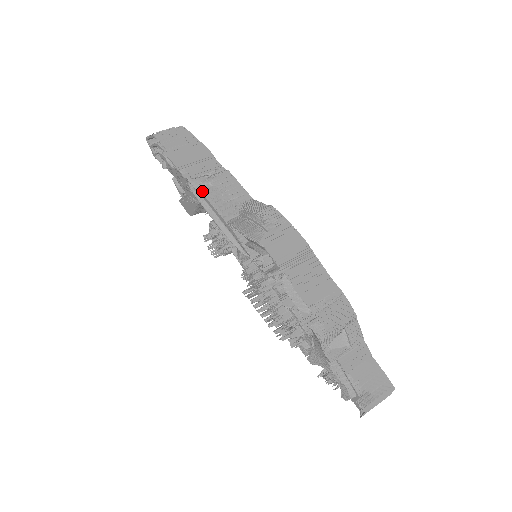
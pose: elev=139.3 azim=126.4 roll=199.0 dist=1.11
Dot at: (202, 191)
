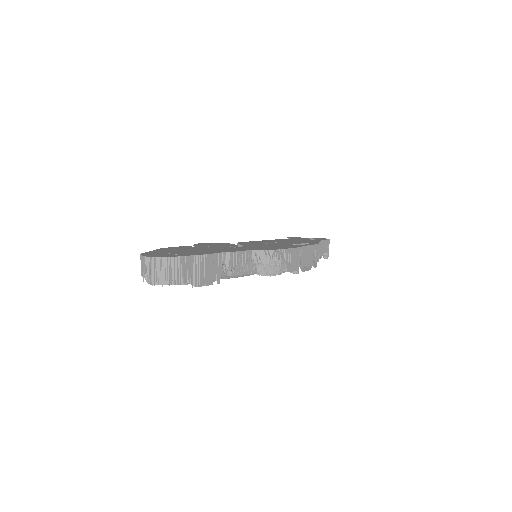
Dot at: (228, 275)
